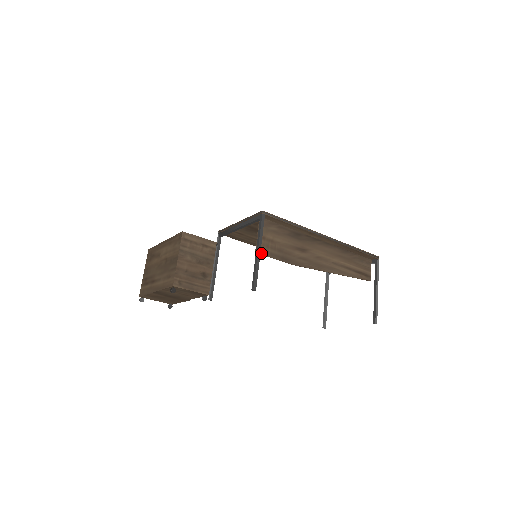
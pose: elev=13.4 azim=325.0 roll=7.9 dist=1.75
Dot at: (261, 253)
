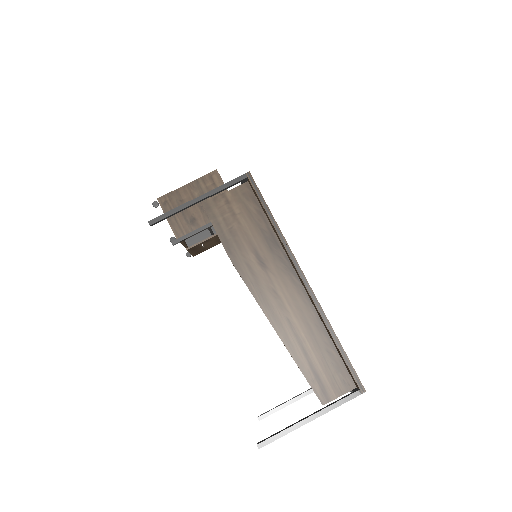
Dot at: (207, 211)
